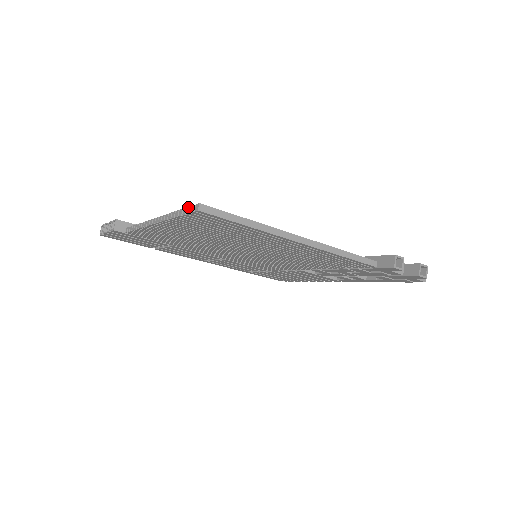
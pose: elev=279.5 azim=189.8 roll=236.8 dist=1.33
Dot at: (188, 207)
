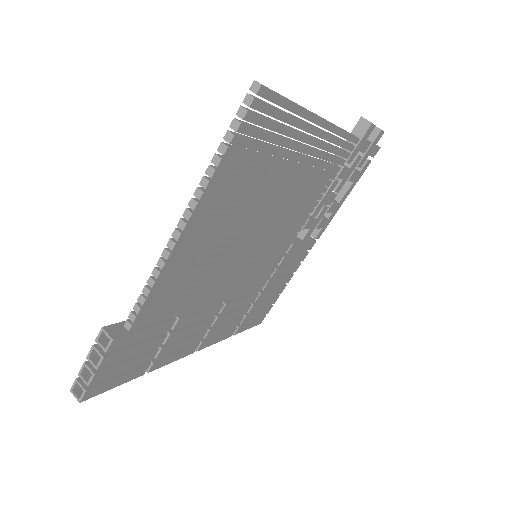
Dot at: (237, 112)
